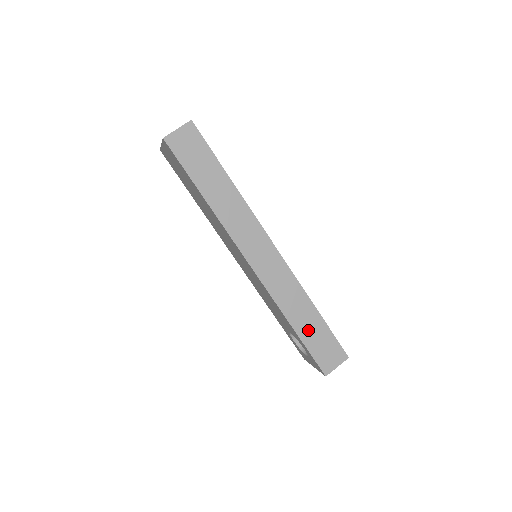
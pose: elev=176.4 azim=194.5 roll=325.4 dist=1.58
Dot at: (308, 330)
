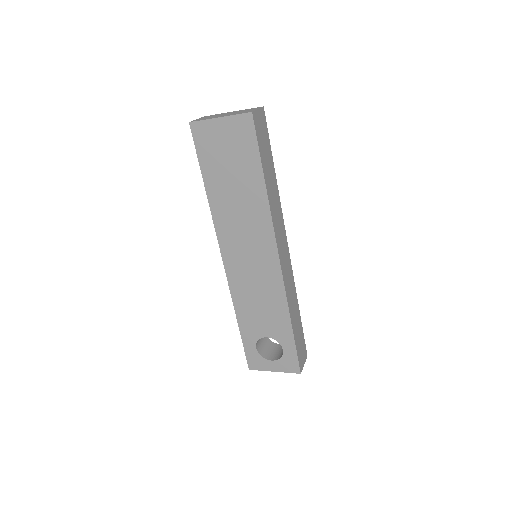
Dot at: (296, 329)
